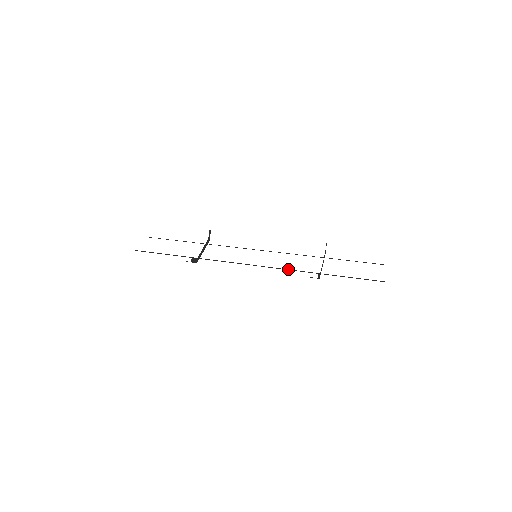
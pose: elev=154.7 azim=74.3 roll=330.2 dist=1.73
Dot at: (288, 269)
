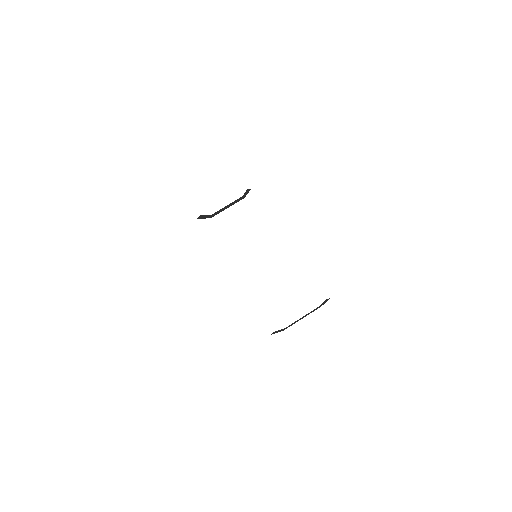
Dot at: occluded
